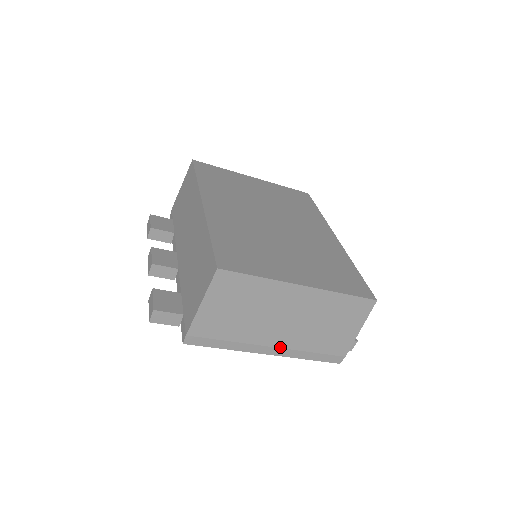
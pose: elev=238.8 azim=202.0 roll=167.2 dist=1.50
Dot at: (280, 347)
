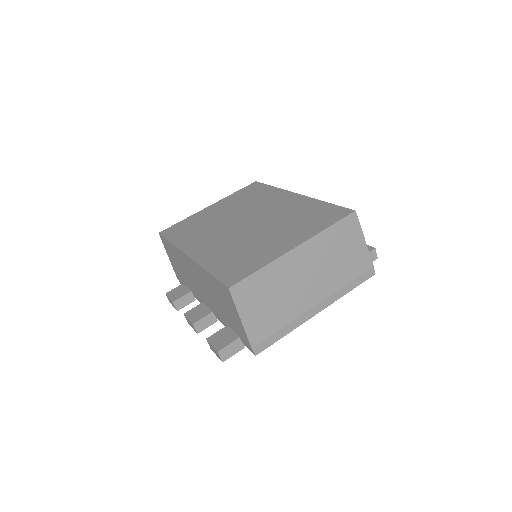
Dot at: (322, 300)
